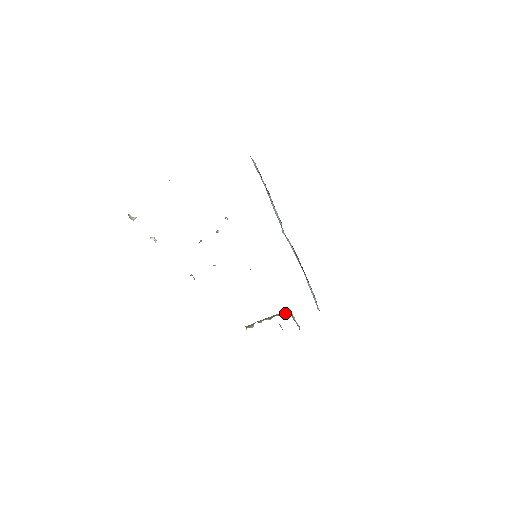
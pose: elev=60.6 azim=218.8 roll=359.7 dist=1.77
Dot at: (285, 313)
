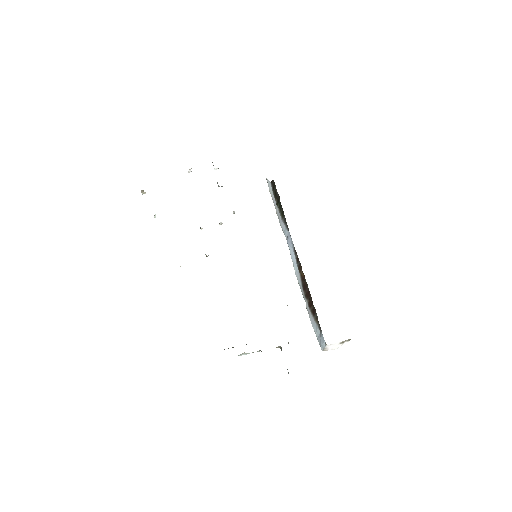
Dot at: occluded
